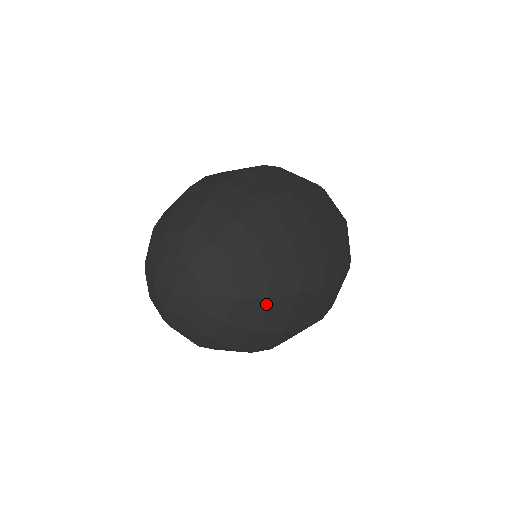
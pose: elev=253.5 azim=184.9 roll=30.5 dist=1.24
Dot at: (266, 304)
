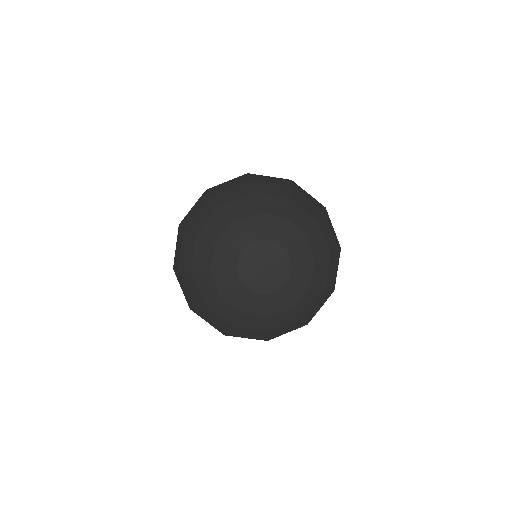
Dot at: (297, 321)
